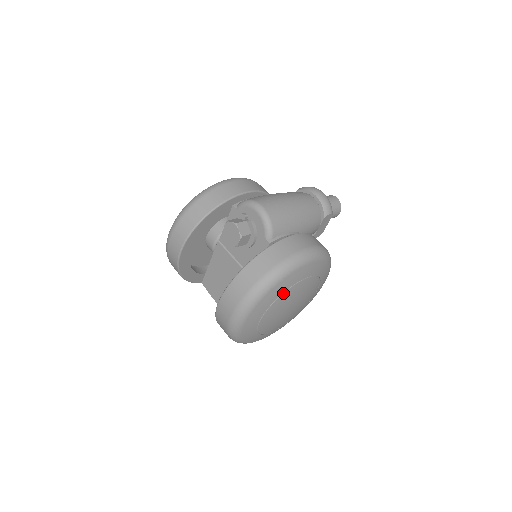
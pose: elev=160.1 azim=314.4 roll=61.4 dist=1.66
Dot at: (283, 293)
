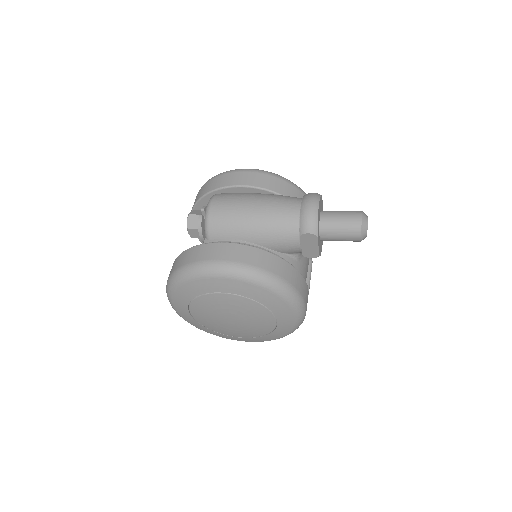
Dot at: (196, 297)
